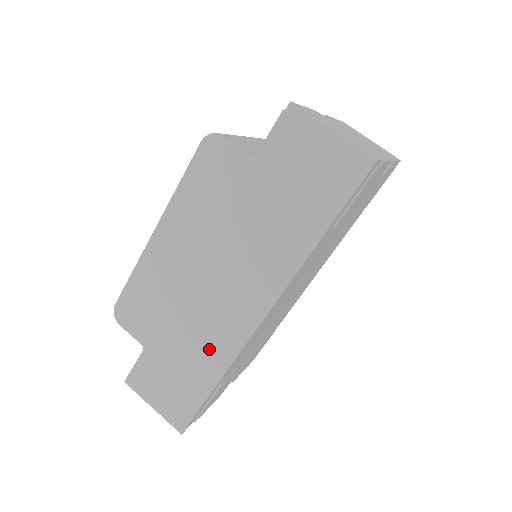
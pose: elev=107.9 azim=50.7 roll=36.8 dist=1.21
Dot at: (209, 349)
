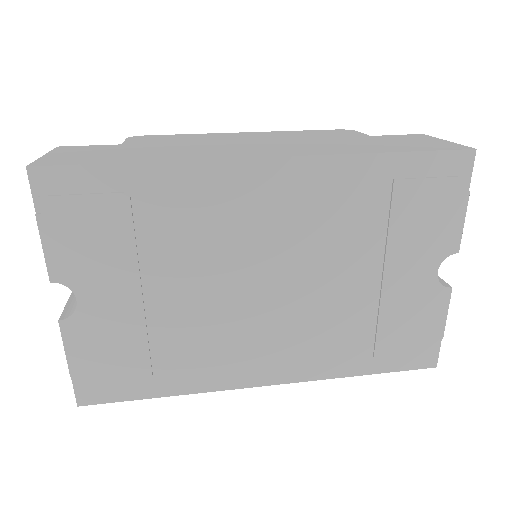
Dot at: (180, 154)
